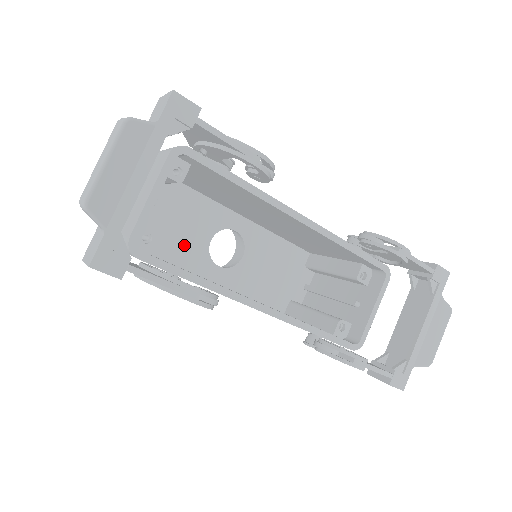
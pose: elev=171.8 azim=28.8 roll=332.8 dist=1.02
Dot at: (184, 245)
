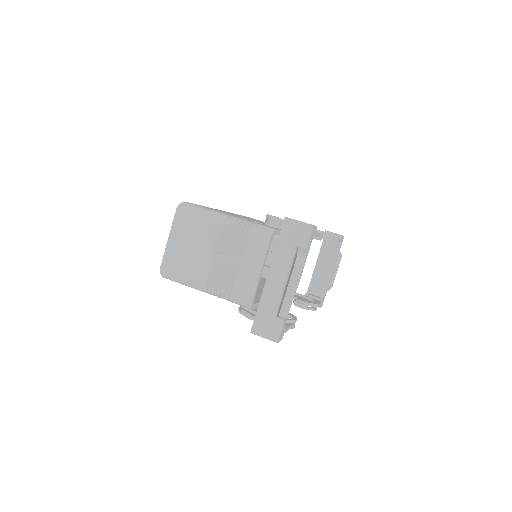
Dot at: occluded
